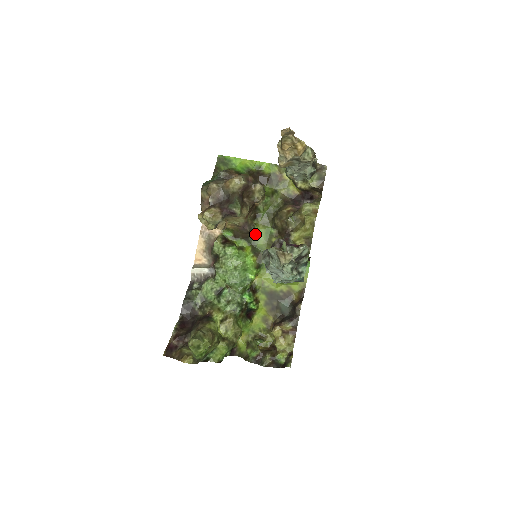
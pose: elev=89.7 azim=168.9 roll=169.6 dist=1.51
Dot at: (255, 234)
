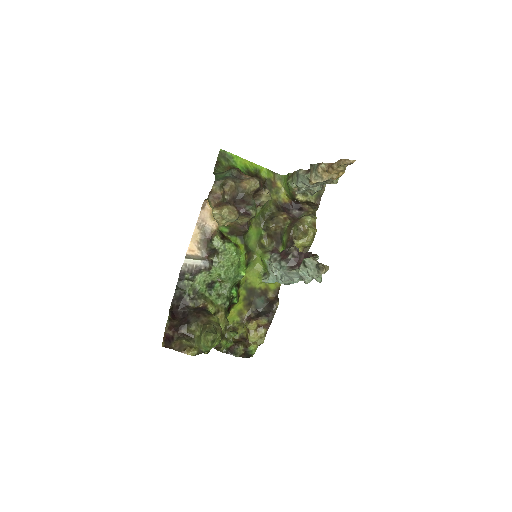
Dot at: (248, 233)
